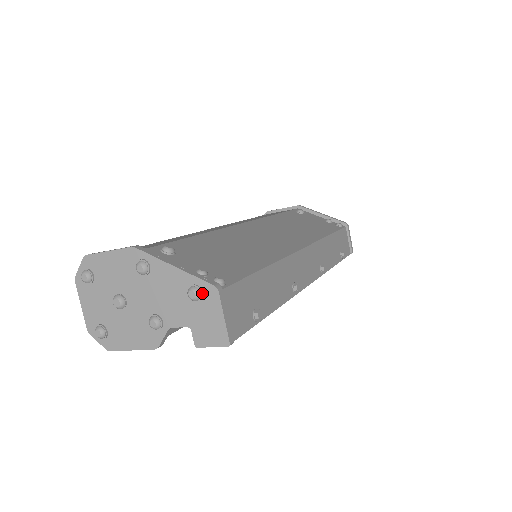
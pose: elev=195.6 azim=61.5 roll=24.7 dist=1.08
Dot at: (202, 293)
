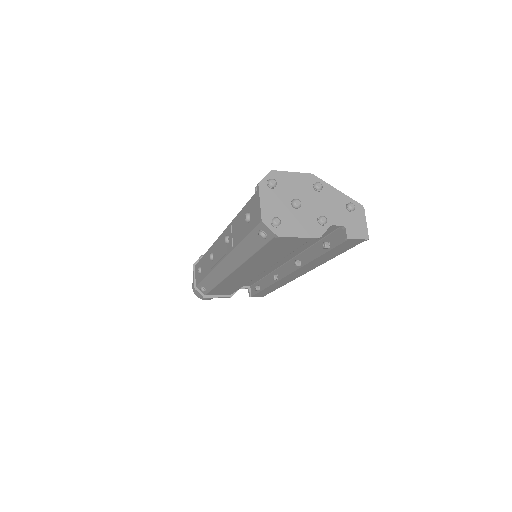
Dot at: (355, 208)
